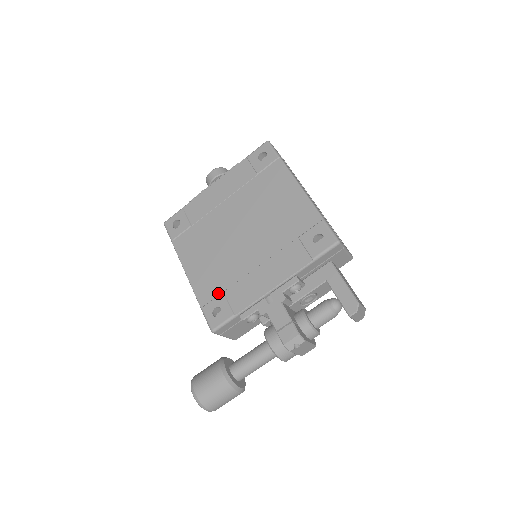
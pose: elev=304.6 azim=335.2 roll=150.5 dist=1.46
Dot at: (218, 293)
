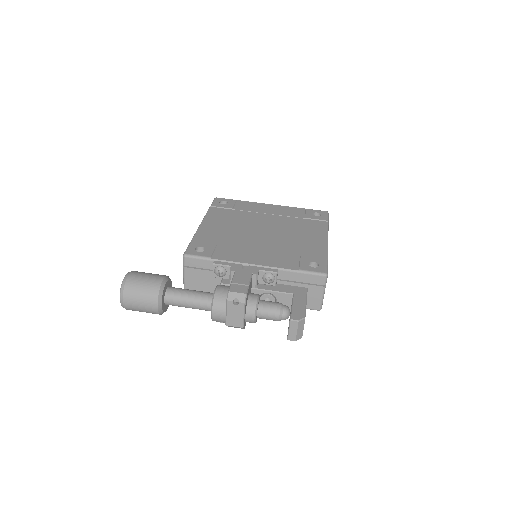
Dot at: (212, 243)
